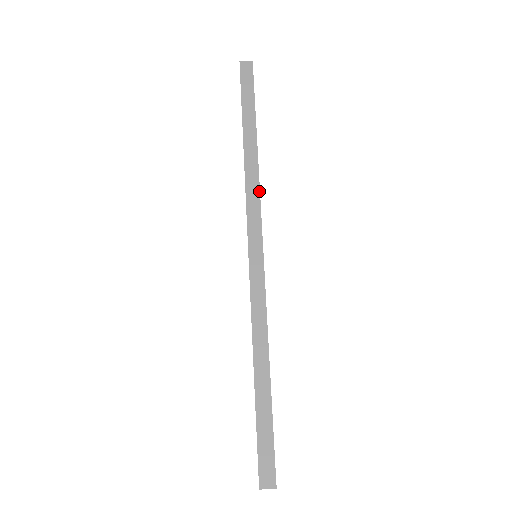
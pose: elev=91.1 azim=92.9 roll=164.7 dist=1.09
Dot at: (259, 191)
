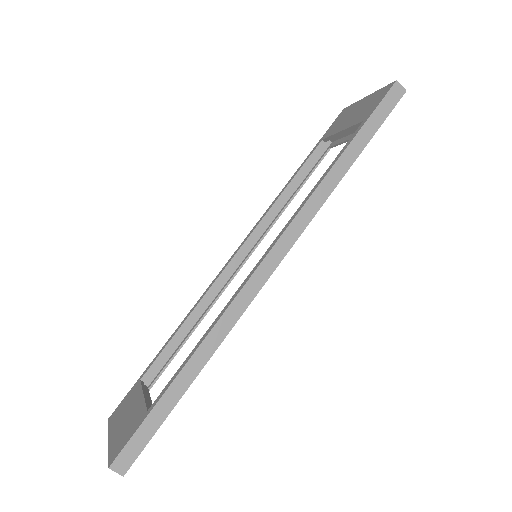
Dot at: (313, 216)
